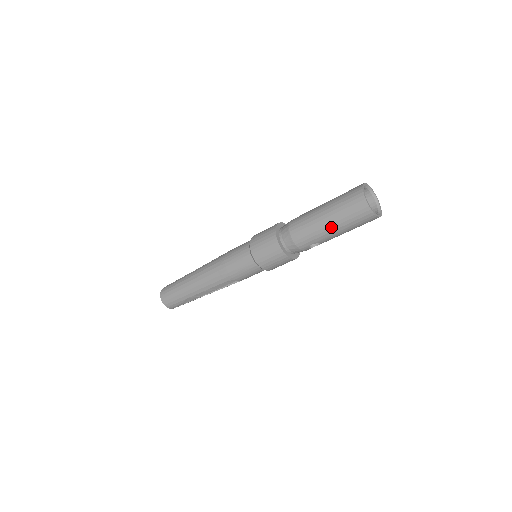
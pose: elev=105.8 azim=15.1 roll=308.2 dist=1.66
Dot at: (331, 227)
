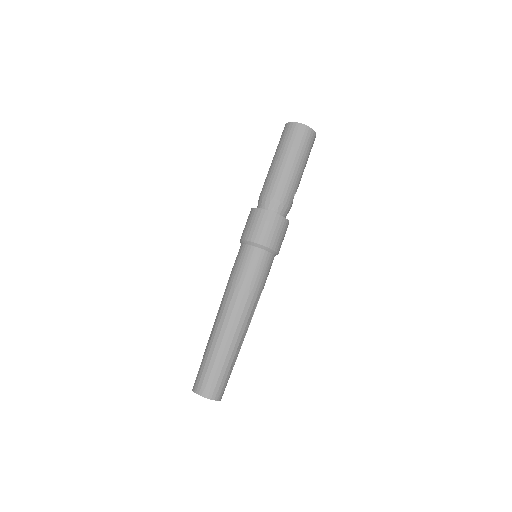
Dot at: (299, 165)
